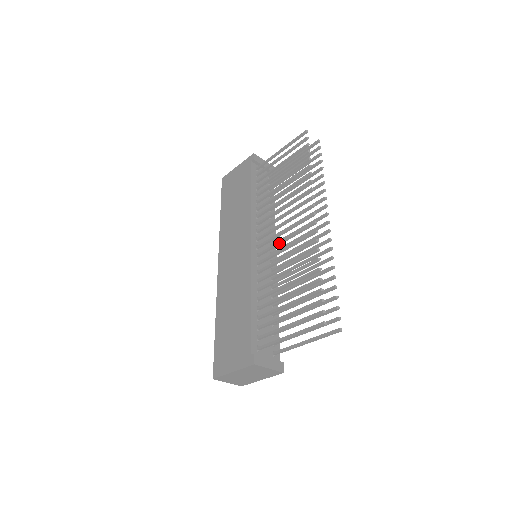
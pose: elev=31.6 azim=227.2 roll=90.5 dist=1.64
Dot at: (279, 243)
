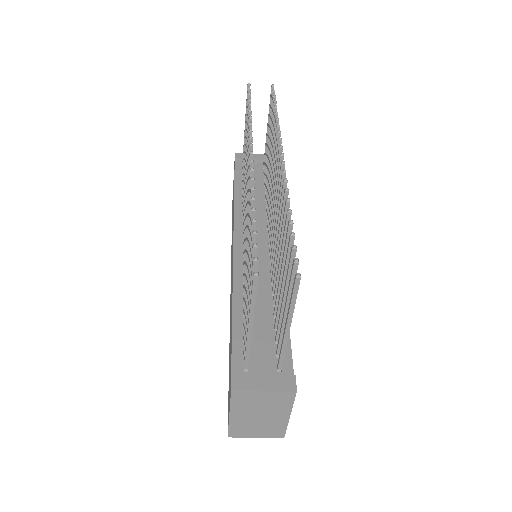
Dot at: (245, 219)
